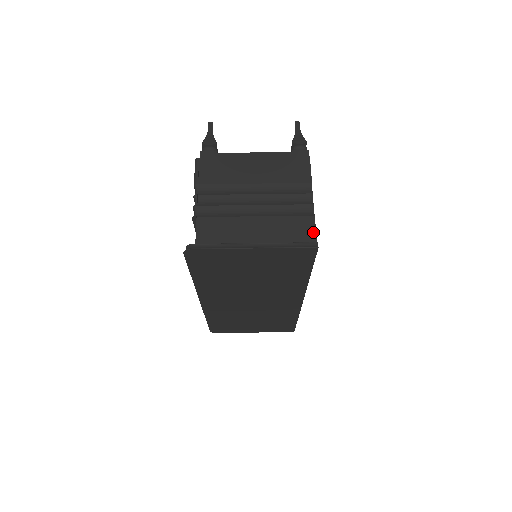
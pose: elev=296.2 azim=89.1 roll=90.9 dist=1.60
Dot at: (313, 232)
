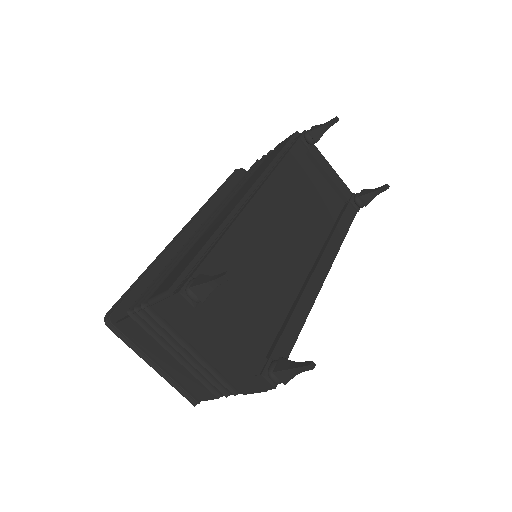
Dot at: (205, 399)
